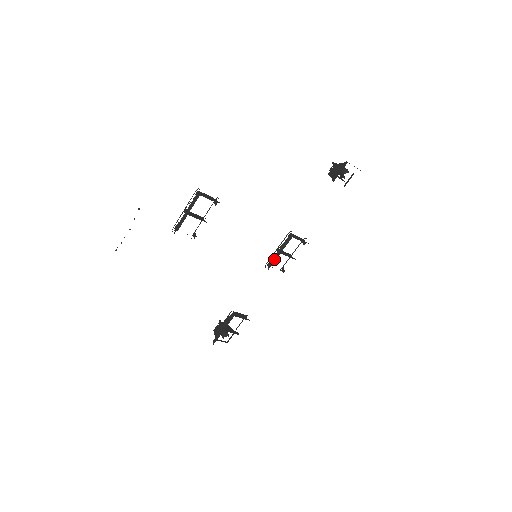
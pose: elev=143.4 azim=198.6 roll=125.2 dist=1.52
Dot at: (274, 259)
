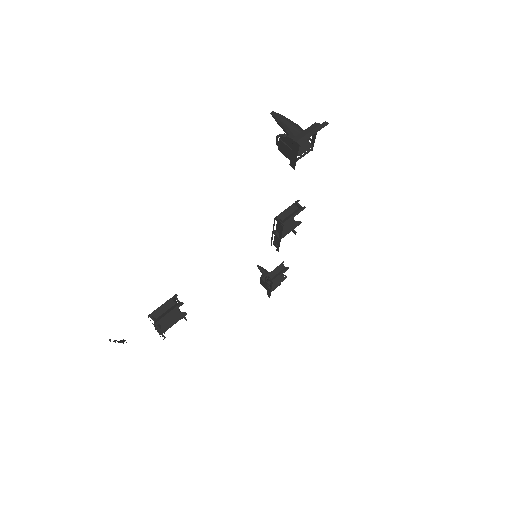
Dot at: occluded
